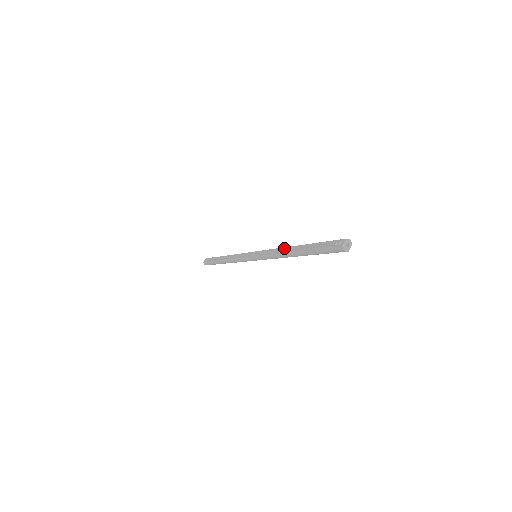
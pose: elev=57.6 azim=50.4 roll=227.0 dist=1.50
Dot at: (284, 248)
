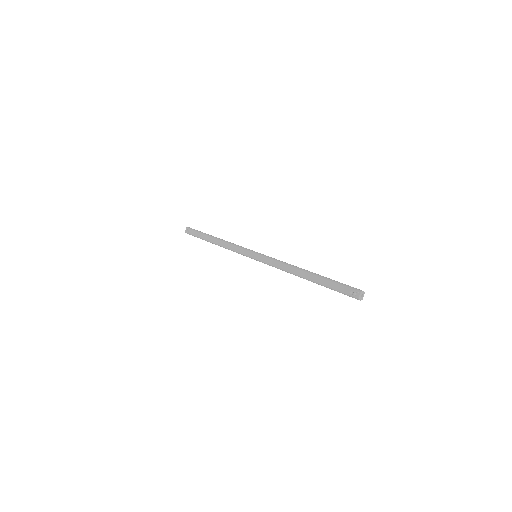
Dot at: (292, 268)
